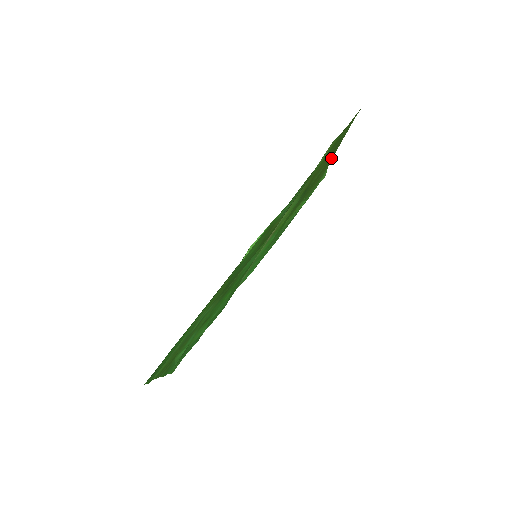
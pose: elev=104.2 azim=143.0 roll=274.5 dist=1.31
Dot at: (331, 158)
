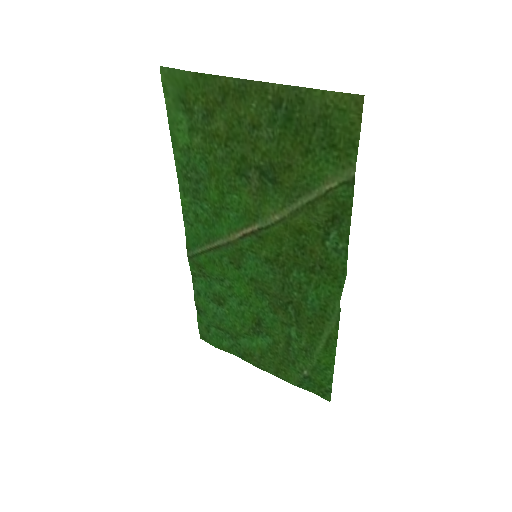
Dot at: (233, 90)
